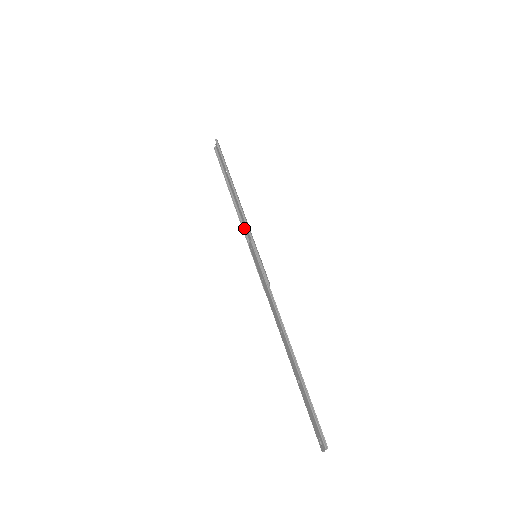
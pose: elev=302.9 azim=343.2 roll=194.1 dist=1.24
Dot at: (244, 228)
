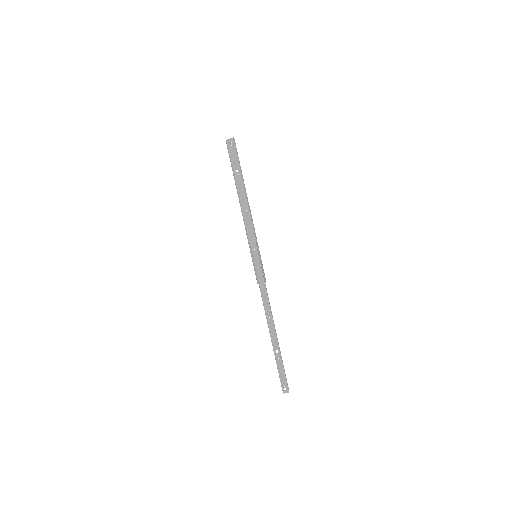
Dot at: (246, 228)
